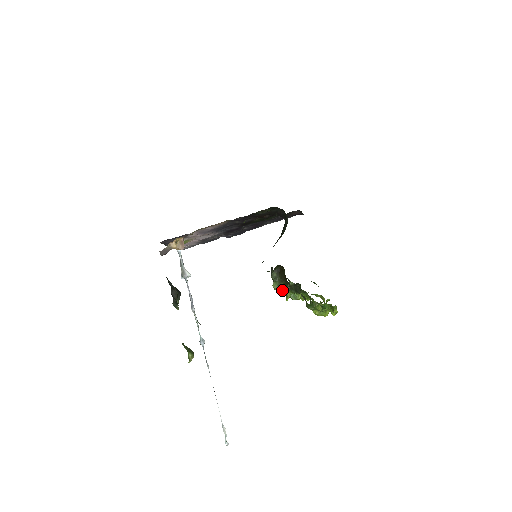
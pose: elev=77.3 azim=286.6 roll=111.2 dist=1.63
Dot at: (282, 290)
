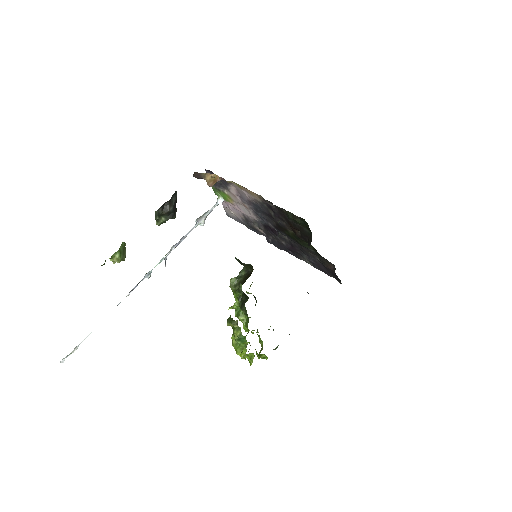
Dot at: (234, 292)
